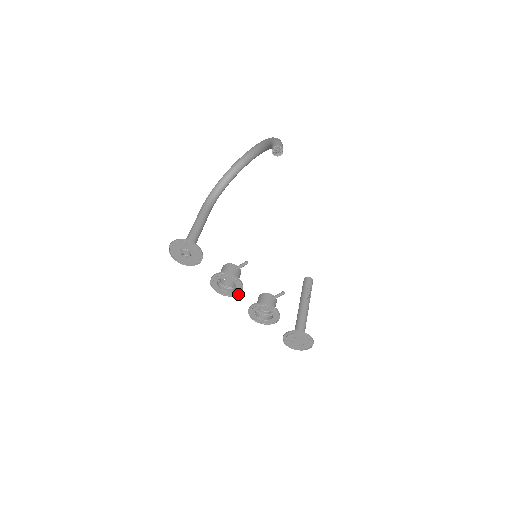
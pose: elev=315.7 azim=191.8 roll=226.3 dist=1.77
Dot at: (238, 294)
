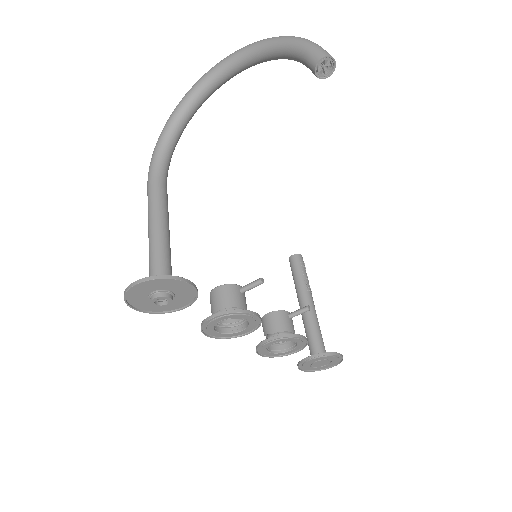
Dot at: (248, 333)
